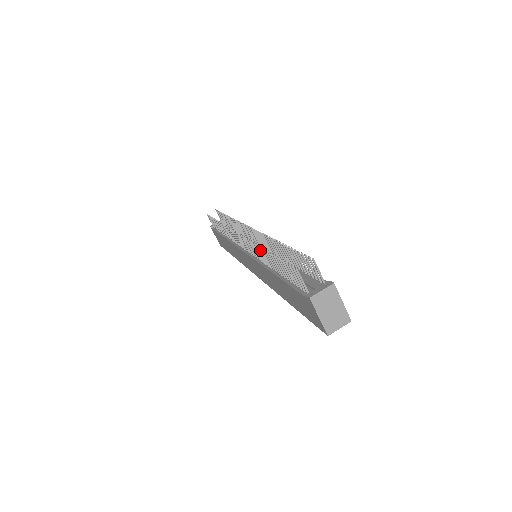
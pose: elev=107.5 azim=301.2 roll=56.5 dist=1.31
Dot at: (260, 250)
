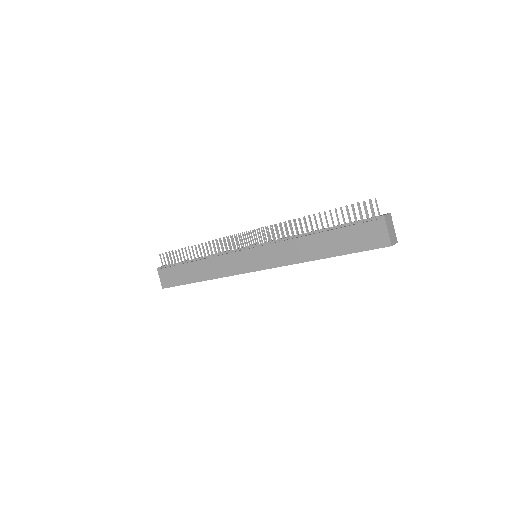
Dot at: (299, 221)
